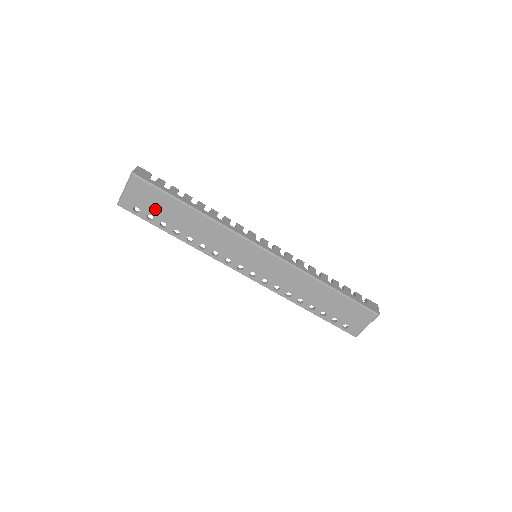
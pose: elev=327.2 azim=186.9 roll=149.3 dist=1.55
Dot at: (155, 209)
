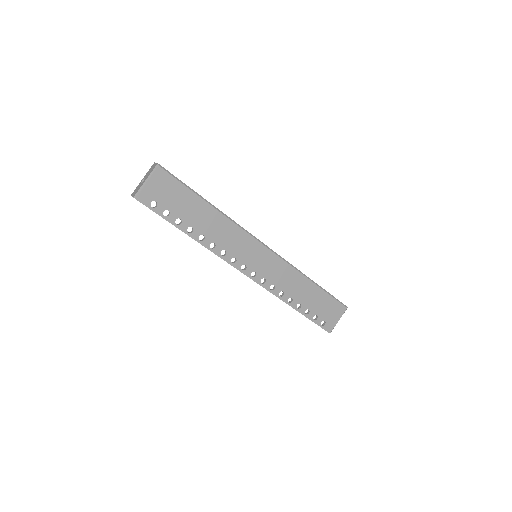
Dot at: (174, 204)
